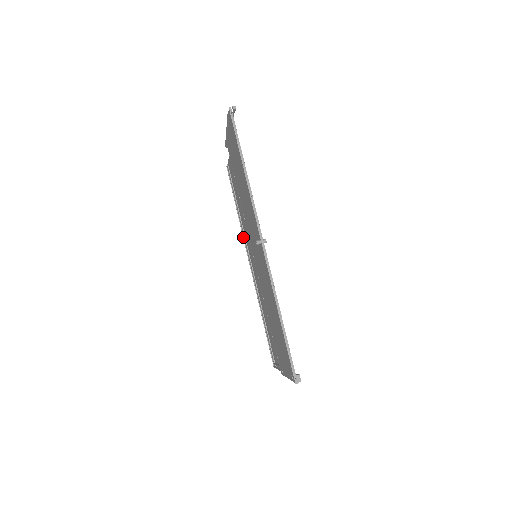
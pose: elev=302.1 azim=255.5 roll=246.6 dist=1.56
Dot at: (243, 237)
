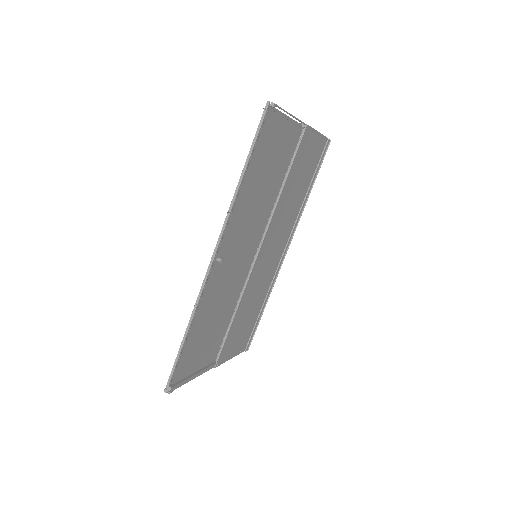
Dot at: occluded
